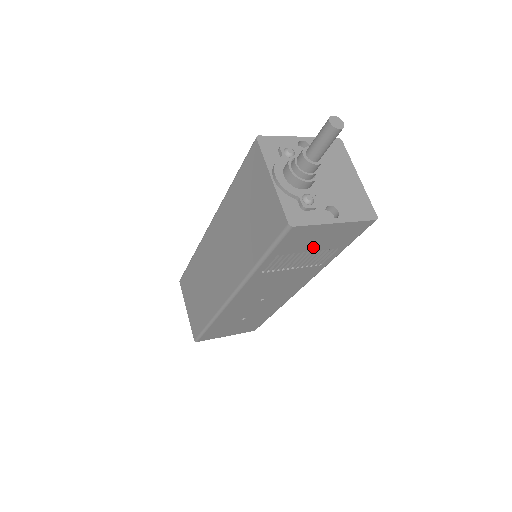
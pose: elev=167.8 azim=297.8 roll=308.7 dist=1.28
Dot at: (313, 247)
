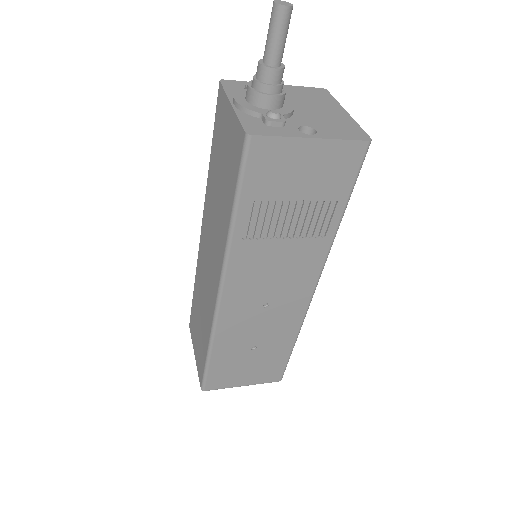
Dot at: (298, 191)
